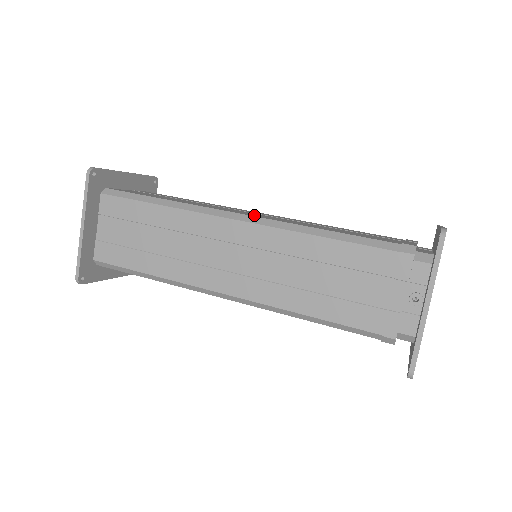
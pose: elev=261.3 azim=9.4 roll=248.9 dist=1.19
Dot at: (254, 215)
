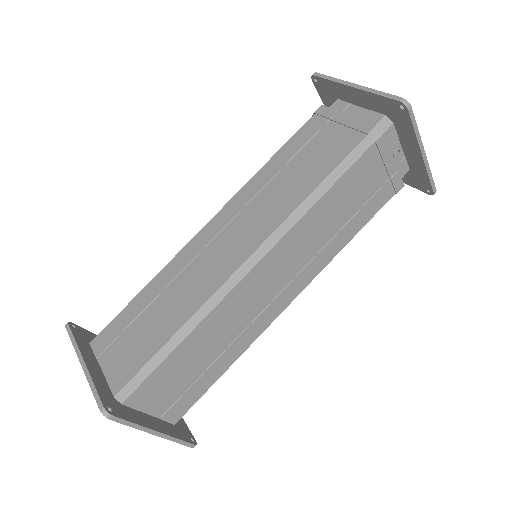
Dot at: (249, 245)
